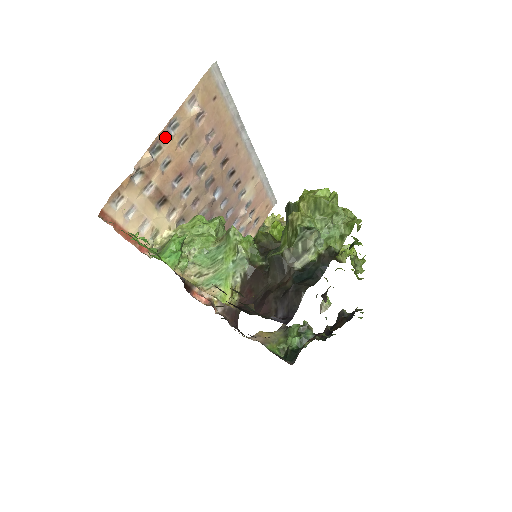
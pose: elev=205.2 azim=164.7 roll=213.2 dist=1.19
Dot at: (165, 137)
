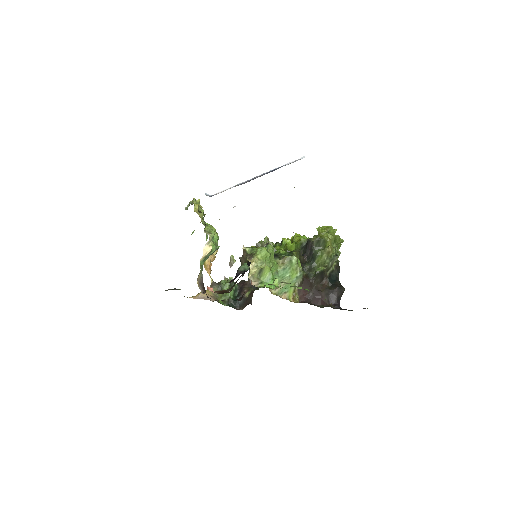
Dot at: occluded
